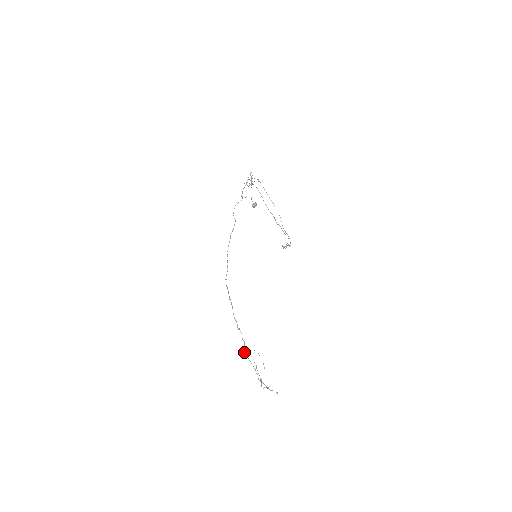
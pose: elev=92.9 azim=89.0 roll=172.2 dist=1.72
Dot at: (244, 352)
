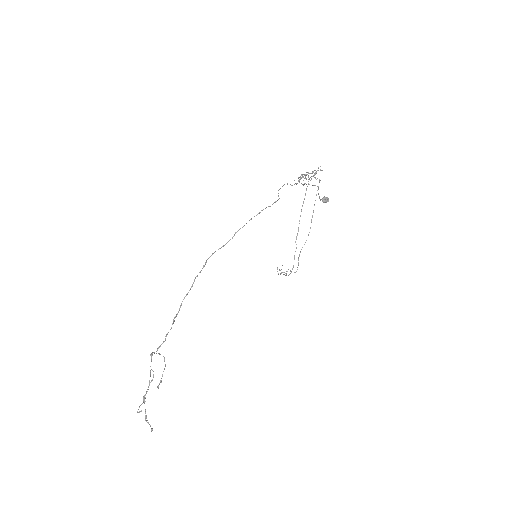
Dot at: (154, 352)
